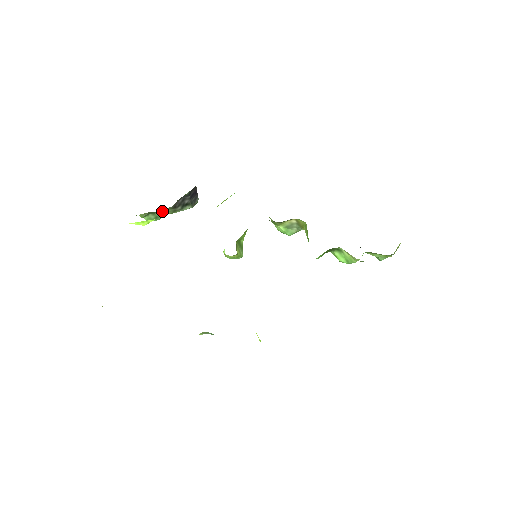
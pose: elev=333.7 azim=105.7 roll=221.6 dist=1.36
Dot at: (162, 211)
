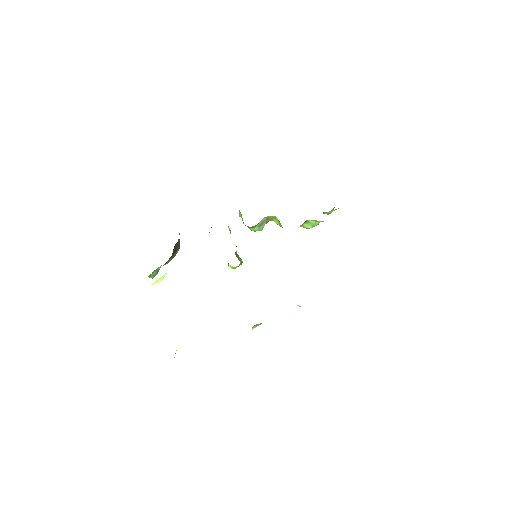
Dot at: (165, 264)
